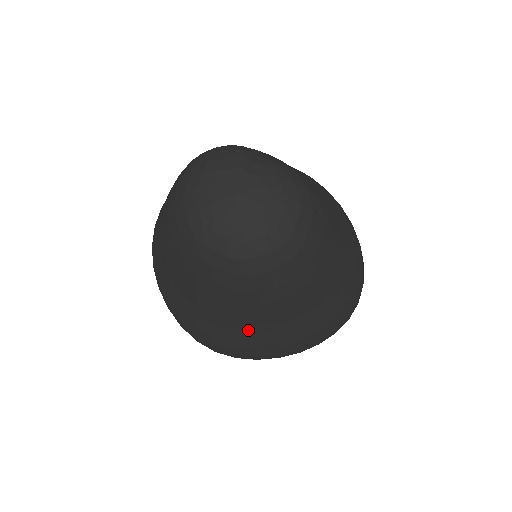
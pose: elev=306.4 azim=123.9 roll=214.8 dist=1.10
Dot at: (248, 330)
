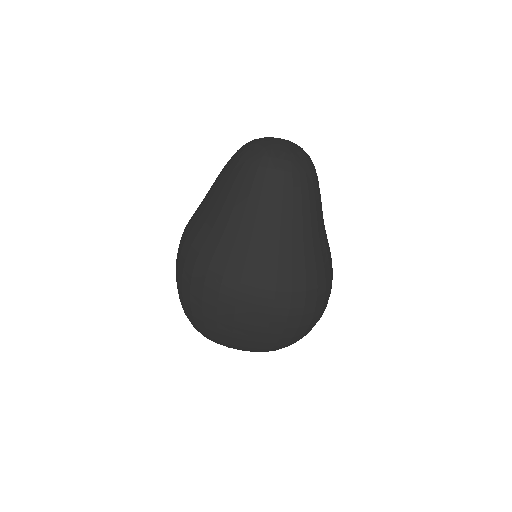
Dot at: (235, 233)
